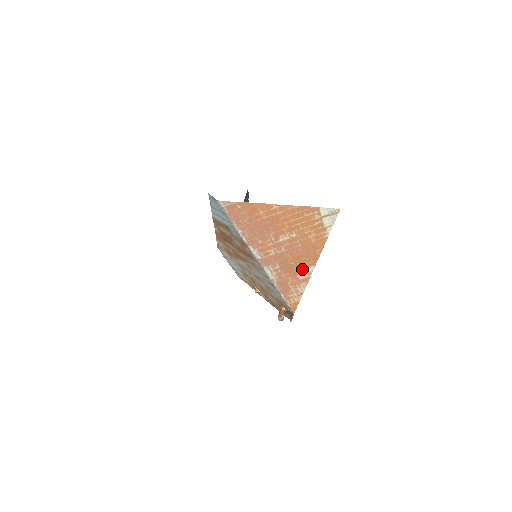
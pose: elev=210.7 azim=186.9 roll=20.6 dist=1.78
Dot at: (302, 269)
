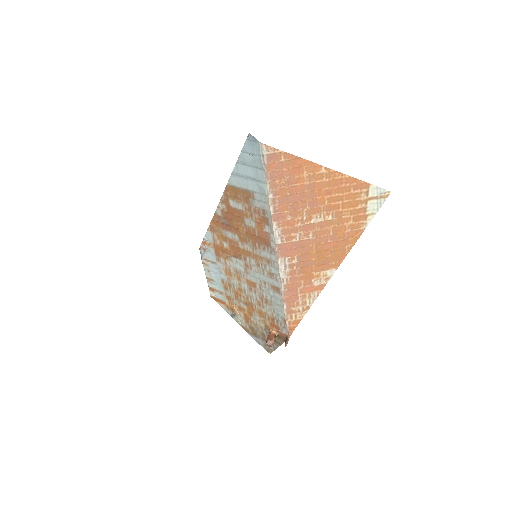
Dot at: (321, 270)
